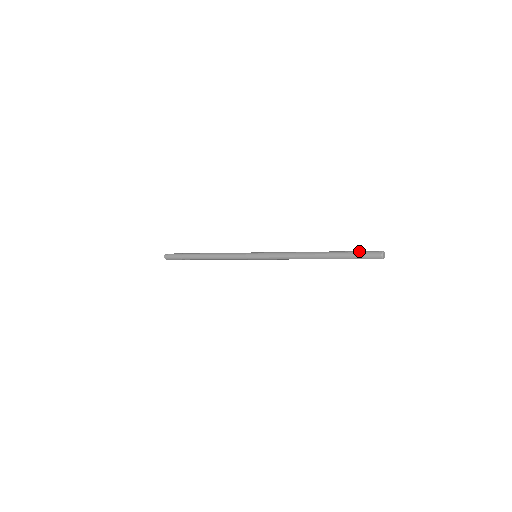
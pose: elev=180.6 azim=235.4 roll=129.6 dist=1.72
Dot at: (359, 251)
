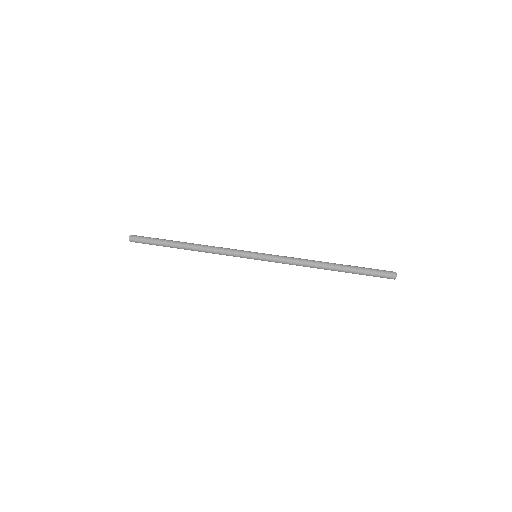
Dot at: (373, 274)
